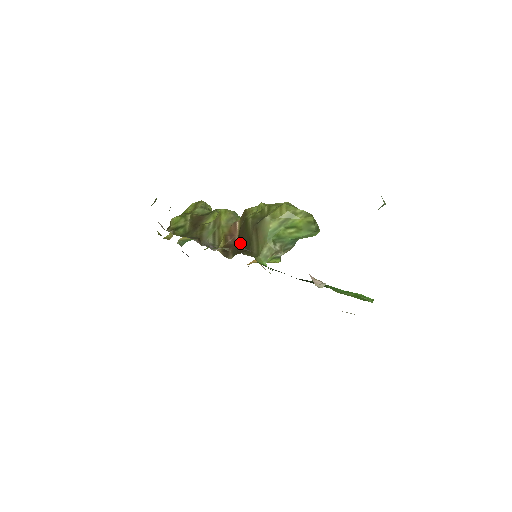
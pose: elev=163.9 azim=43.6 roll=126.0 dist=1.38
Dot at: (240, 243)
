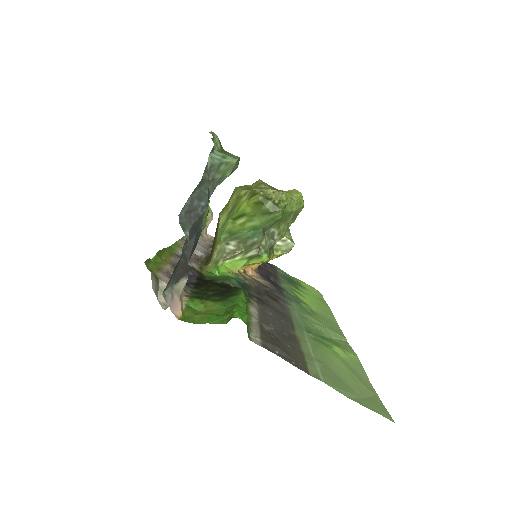
Dot at: occluded
